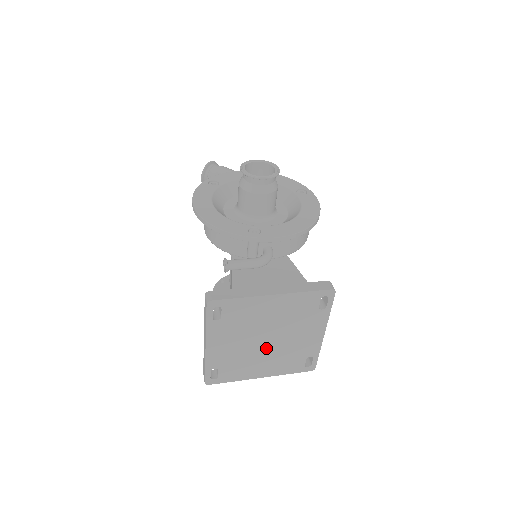
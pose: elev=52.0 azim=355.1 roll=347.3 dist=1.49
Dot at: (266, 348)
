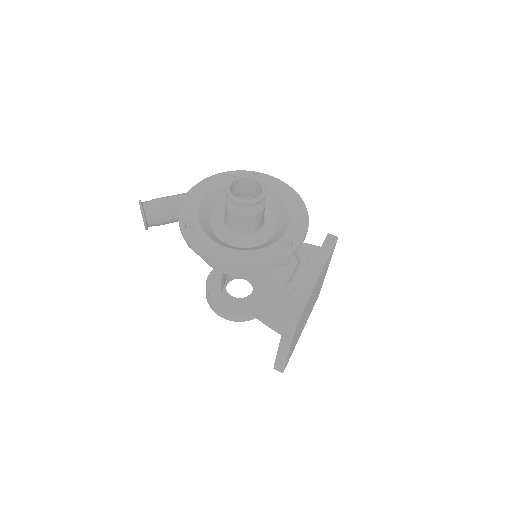
Dot at: (308, 312)
